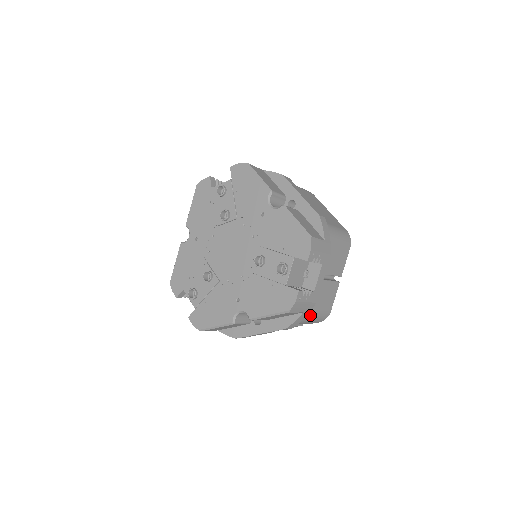
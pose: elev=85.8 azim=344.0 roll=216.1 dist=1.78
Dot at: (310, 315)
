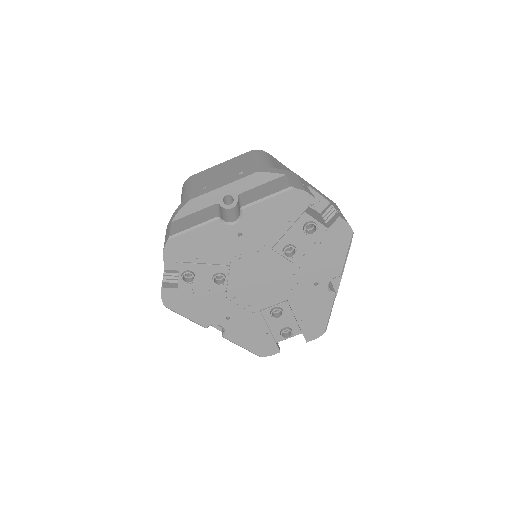
Dot at: occluded
